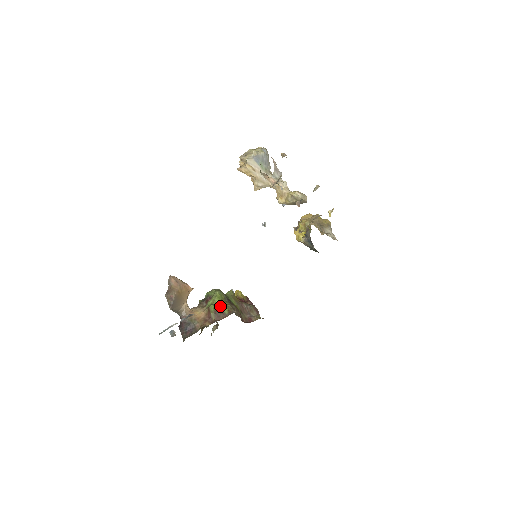
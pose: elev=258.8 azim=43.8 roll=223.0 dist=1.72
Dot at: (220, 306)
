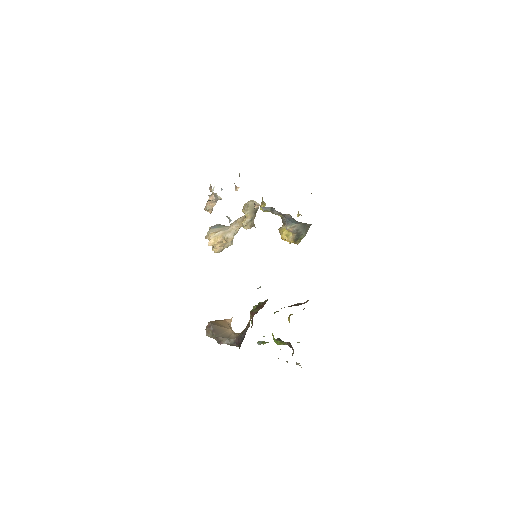
Dot at: (258, 304)
